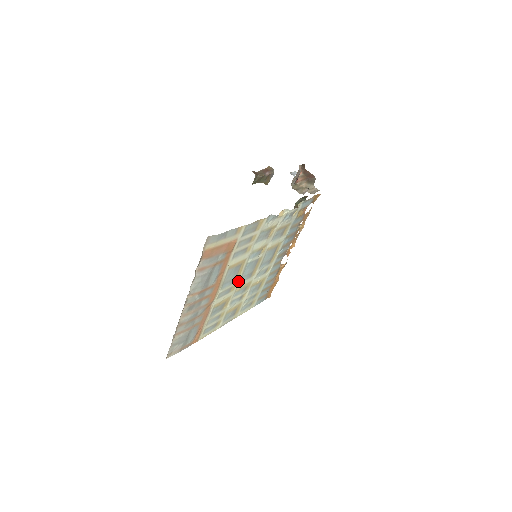
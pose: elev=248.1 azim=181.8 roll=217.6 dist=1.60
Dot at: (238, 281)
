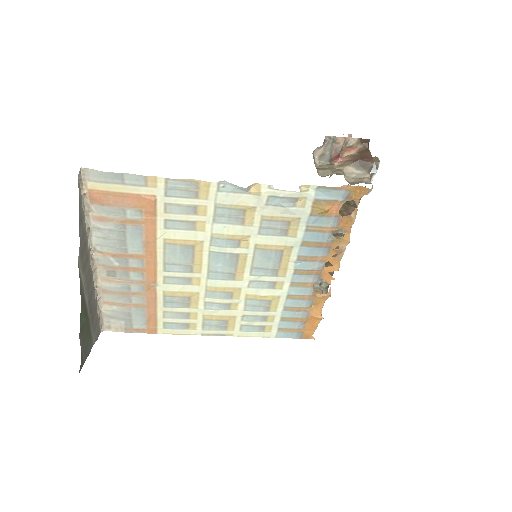
Dot at: (204, 274)
